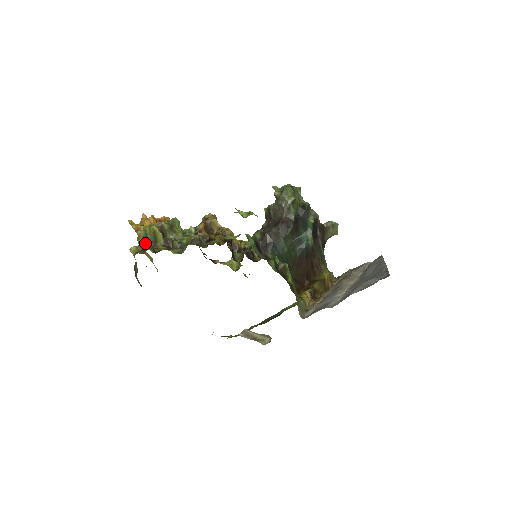
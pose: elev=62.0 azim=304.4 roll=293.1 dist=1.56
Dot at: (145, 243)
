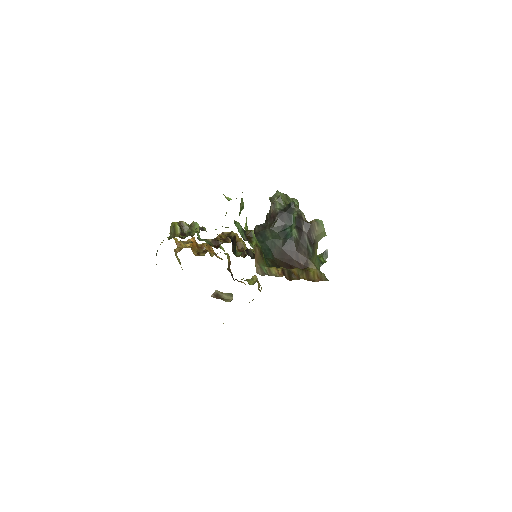
Dot at: (169, 237)
